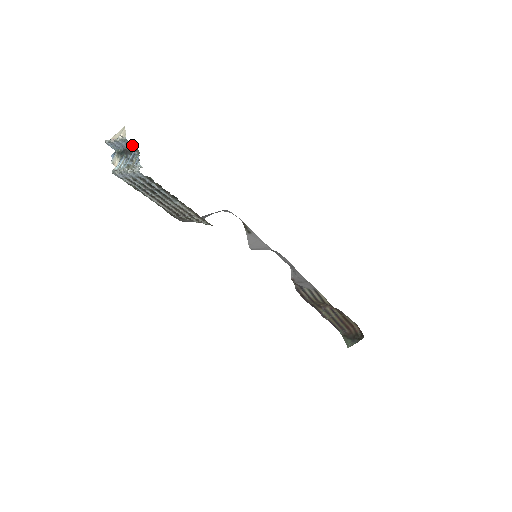
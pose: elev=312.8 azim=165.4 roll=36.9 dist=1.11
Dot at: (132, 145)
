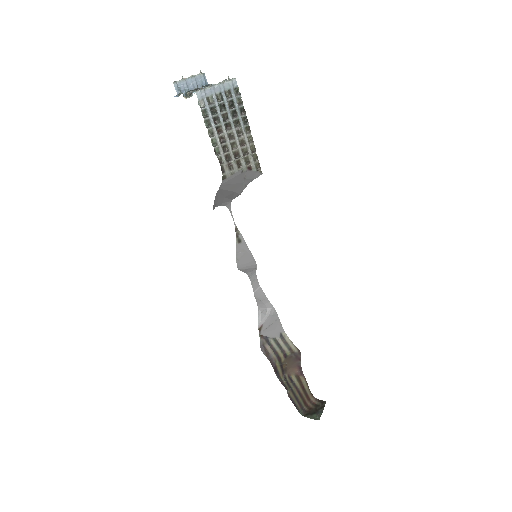
Dot at: (205, 82)
